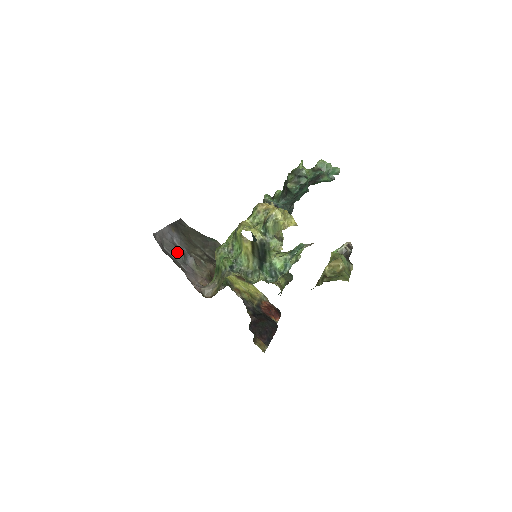
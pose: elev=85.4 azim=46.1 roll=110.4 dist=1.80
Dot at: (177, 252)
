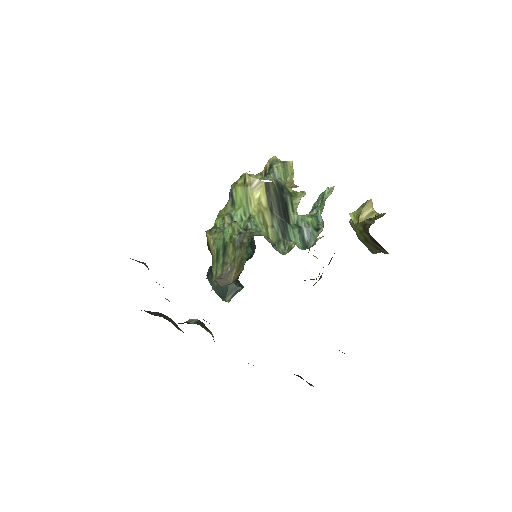
Dot at: occluded
